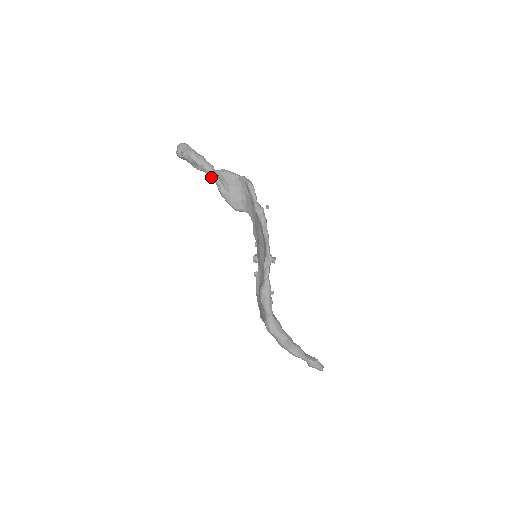
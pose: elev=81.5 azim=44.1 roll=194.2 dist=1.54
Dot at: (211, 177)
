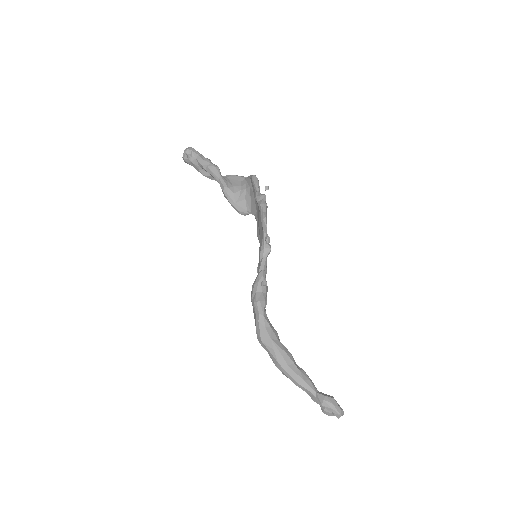
Dot at: (215, 177)
